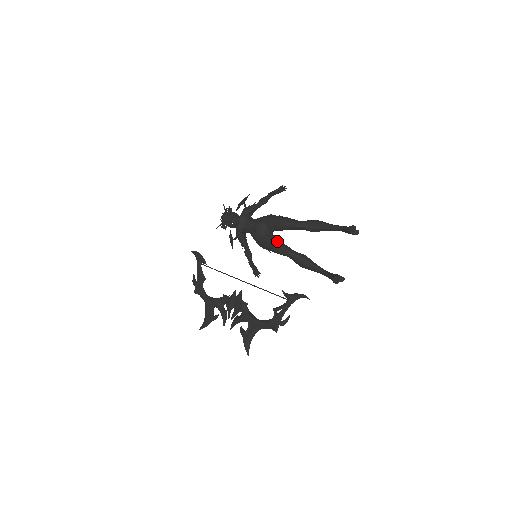
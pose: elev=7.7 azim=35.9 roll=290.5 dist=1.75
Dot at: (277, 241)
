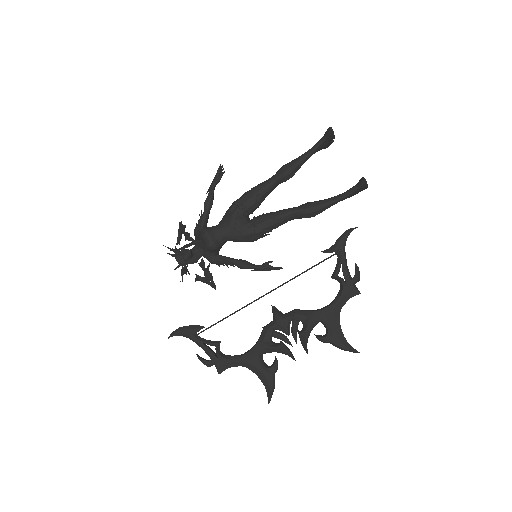
Dot at: (268, 214)
